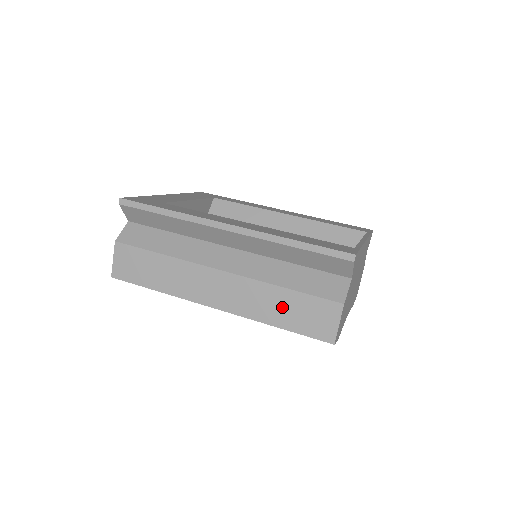
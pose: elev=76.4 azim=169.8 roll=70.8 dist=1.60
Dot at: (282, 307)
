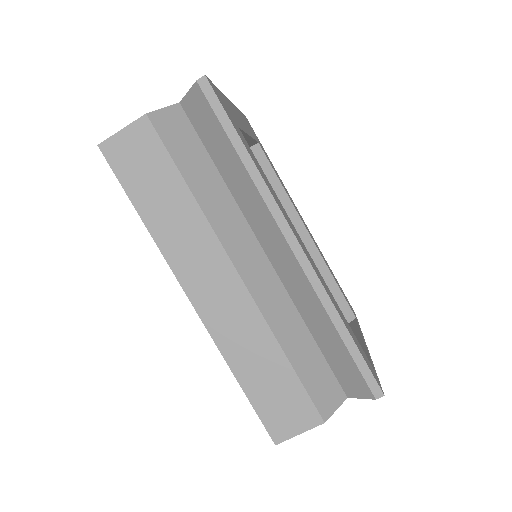
Dot at: (263, 369)
